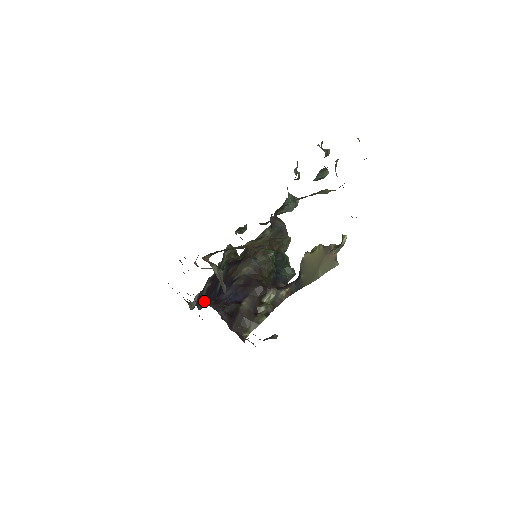
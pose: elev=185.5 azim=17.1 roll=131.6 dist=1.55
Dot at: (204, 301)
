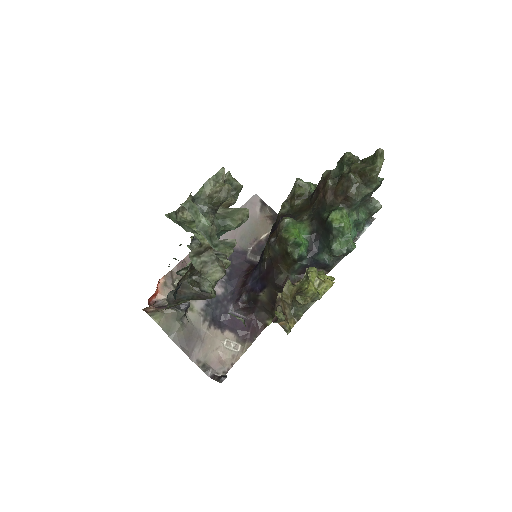
Dot at: (248, 268)
